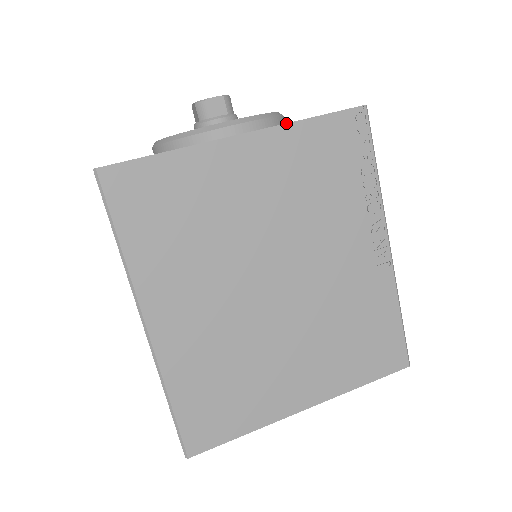
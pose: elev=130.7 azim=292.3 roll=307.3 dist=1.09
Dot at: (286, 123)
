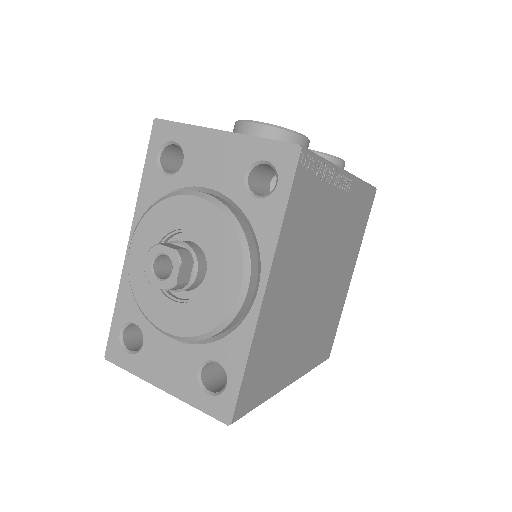
Dot at: (277, 245)
